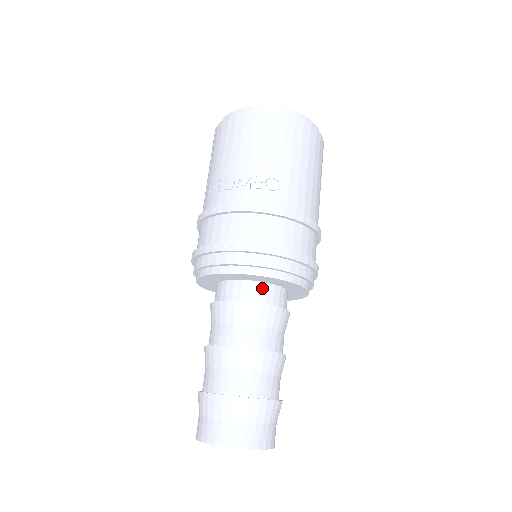
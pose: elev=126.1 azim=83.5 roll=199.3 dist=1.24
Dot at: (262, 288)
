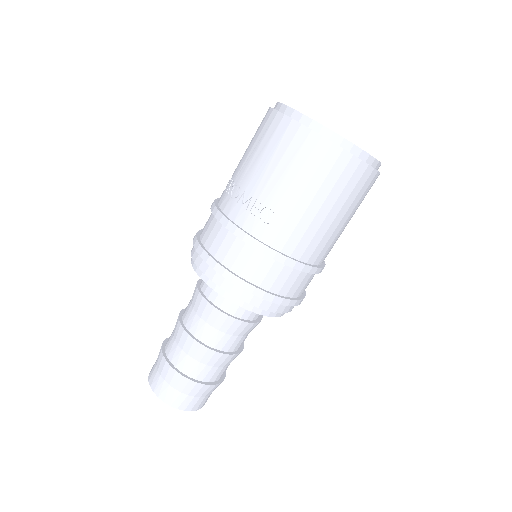
Dot at: occluded
